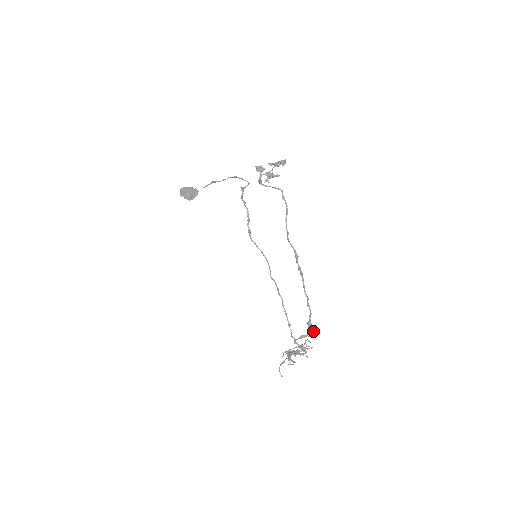
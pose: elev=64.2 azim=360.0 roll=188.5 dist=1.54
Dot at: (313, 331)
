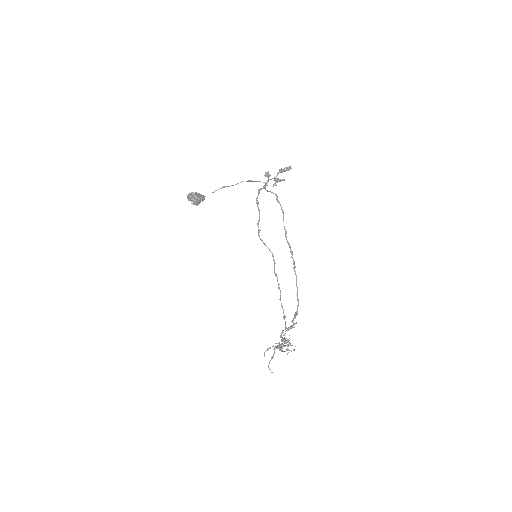
Dot at: occluded
